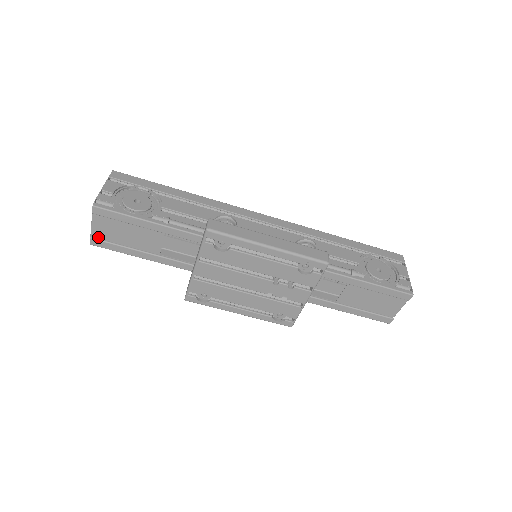
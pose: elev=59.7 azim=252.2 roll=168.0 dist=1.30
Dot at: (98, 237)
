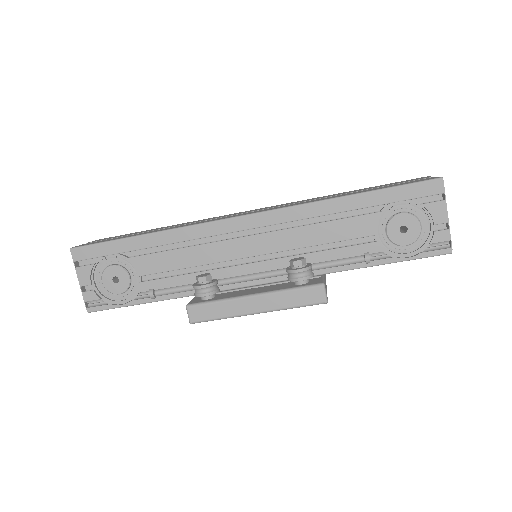
Dot at: occluded
